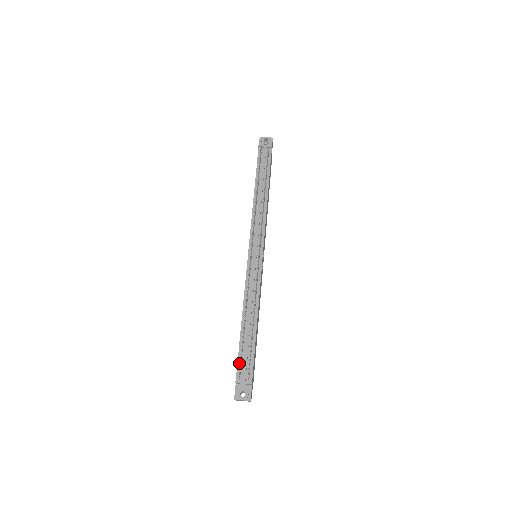
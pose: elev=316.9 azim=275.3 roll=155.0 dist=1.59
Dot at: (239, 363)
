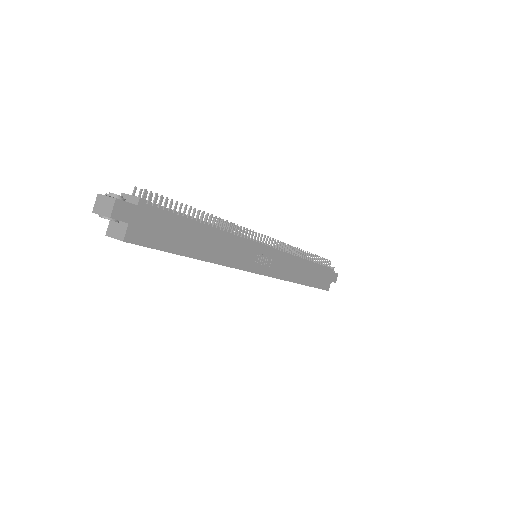
Dot at: occluded
